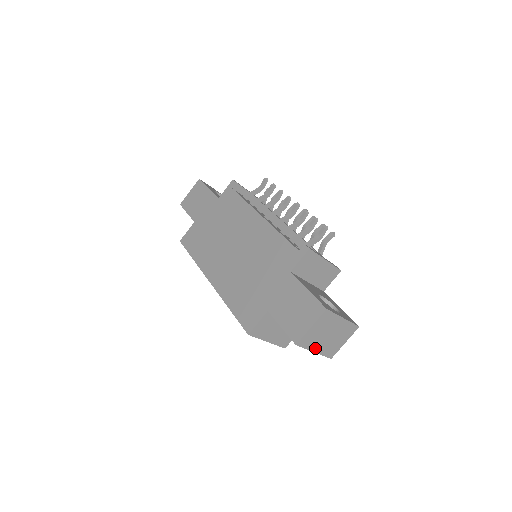
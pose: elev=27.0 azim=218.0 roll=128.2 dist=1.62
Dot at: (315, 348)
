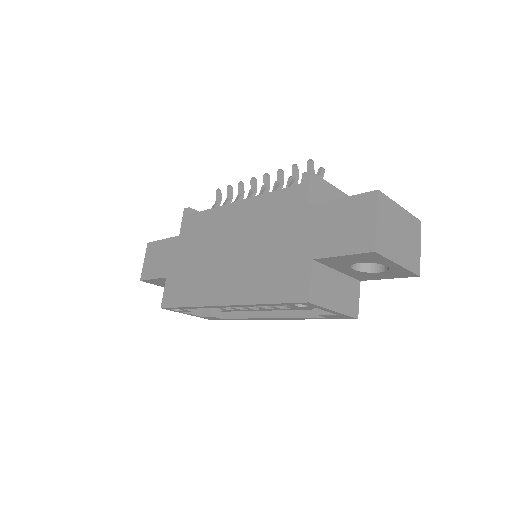
Dot at: (396, 258)
